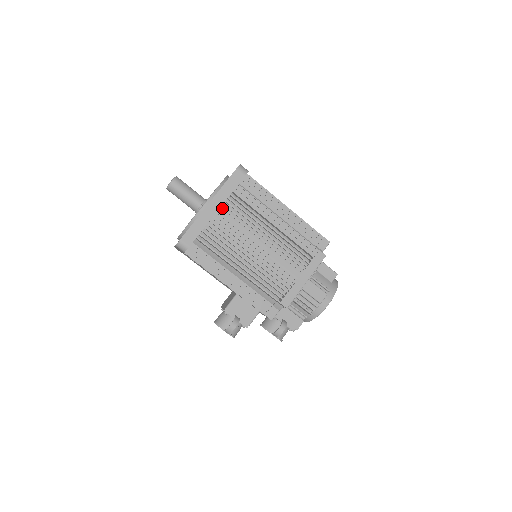
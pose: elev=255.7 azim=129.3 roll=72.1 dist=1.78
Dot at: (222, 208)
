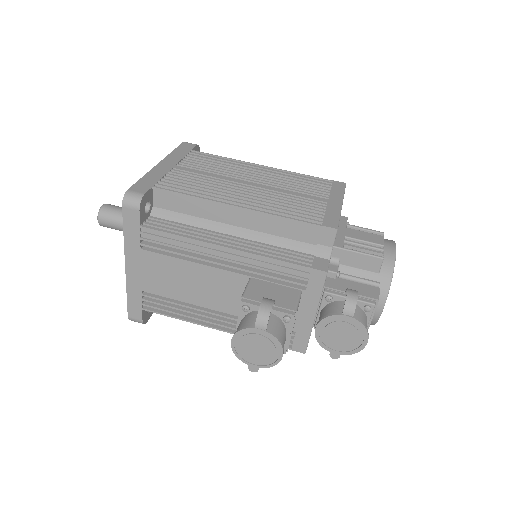
Dot at: (179, 165)
